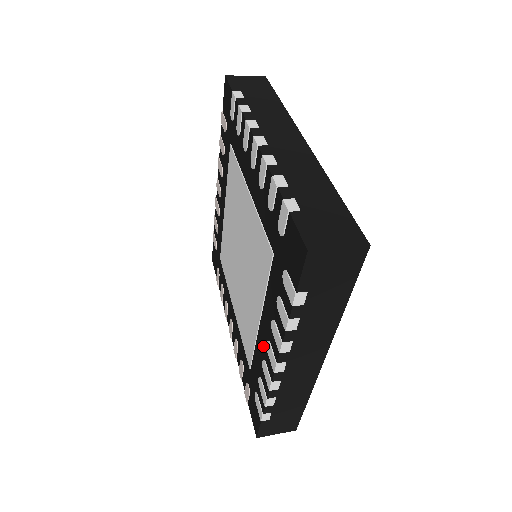
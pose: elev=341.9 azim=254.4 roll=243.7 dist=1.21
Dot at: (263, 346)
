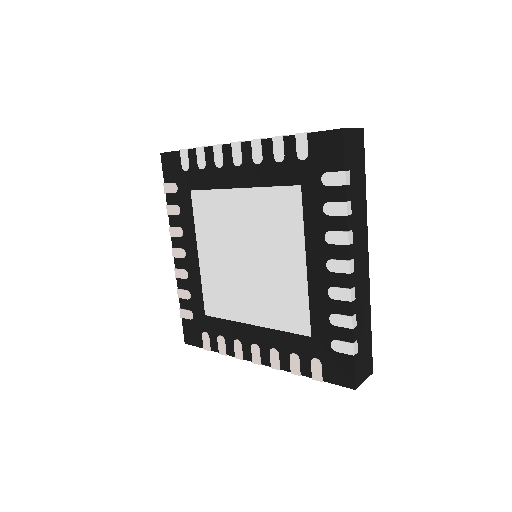
Dot at: (322, 279)
